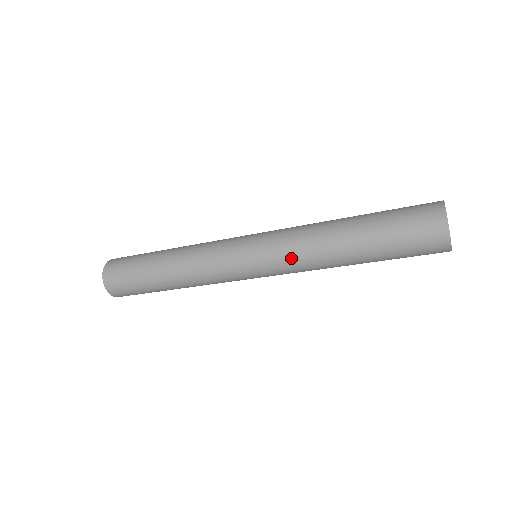
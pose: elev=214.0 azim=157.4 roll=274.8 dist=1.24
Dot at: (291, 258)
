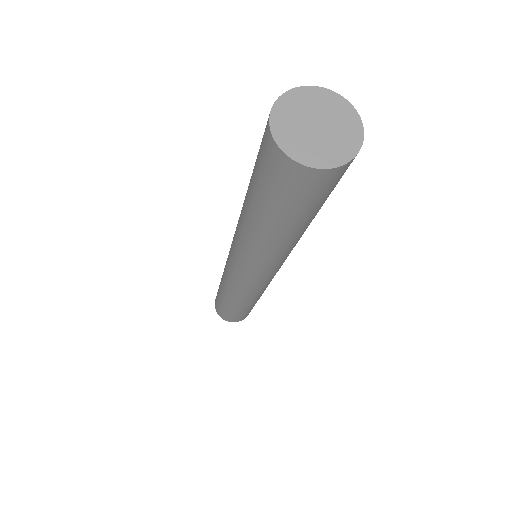
Dot at: (247, 259)
